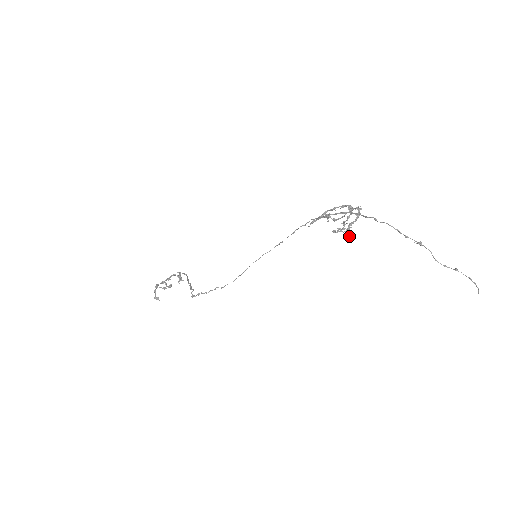
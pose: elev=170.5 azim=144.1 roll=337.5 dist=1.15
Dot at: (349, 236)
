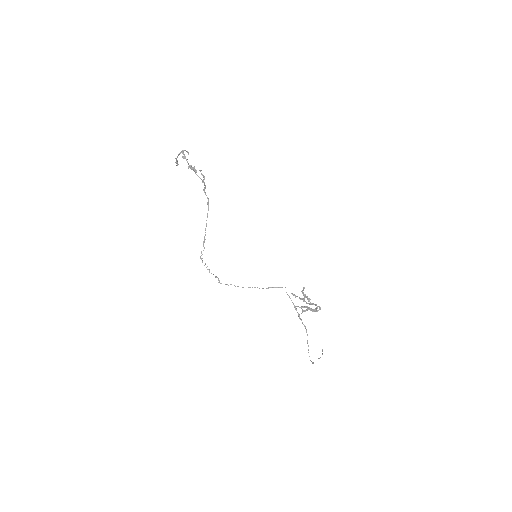
Dot at: (302, 312)
